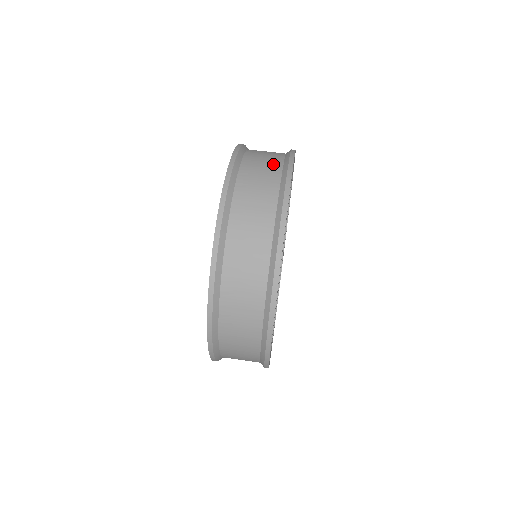
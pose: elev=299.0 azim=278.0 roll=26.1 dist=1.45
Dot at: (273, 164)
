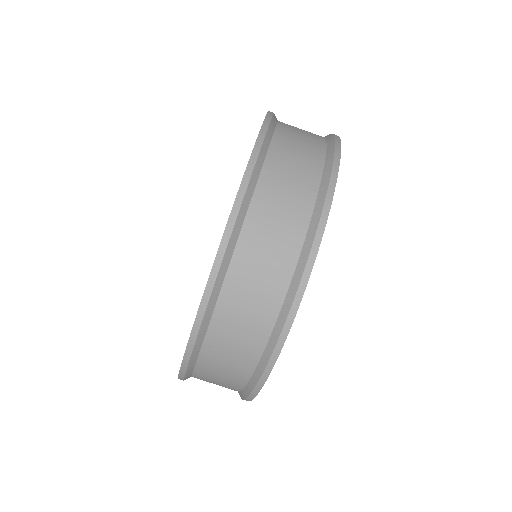
Dot at: (261, 318)
